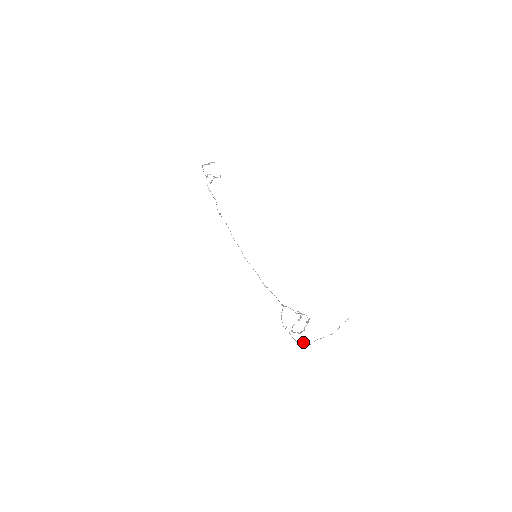
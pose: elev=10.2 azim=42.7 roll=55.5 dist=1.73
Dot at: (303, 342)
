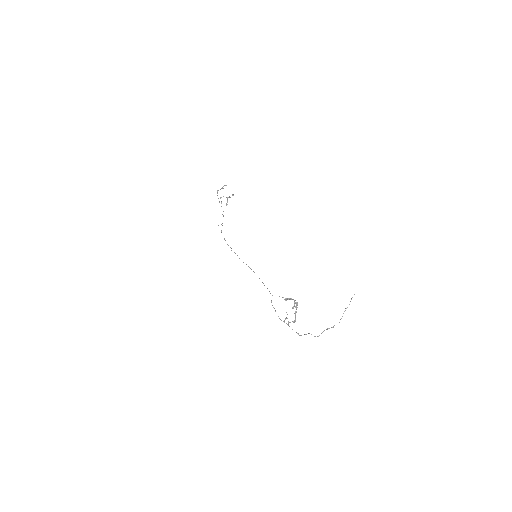
Dot at: occluded
